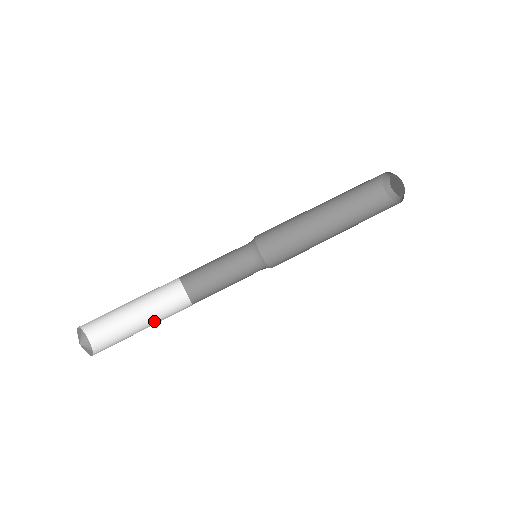
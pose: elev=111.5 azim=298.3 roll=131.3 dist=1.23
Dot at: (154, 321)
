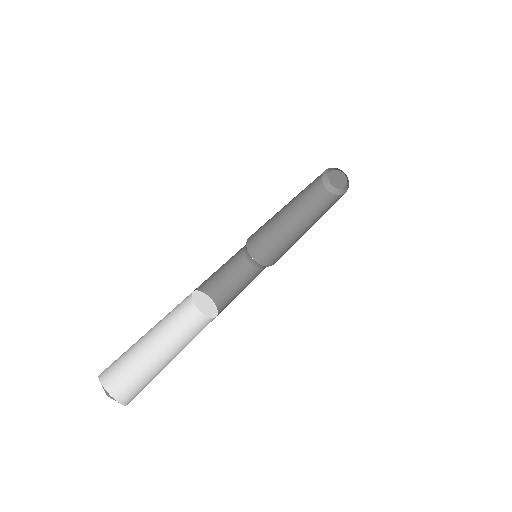
Dot at: (179, 347)
